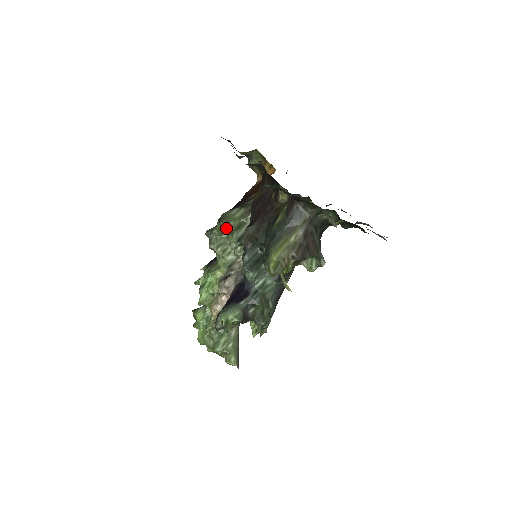
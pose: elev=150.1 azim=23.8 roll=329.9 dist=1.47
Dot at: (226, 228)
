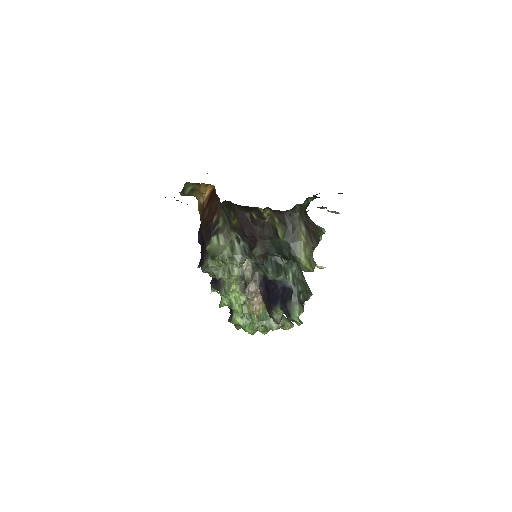
Dot at: (226, 260)
